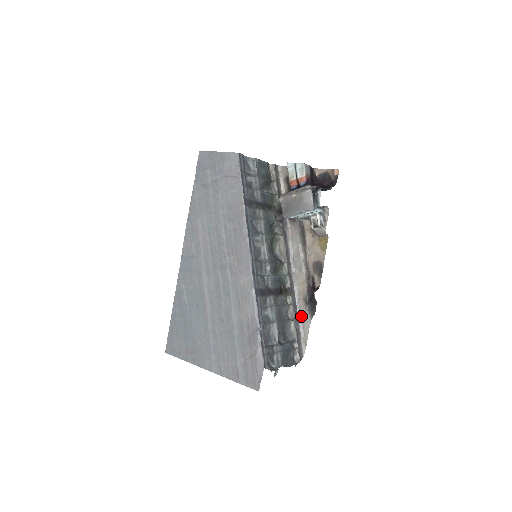
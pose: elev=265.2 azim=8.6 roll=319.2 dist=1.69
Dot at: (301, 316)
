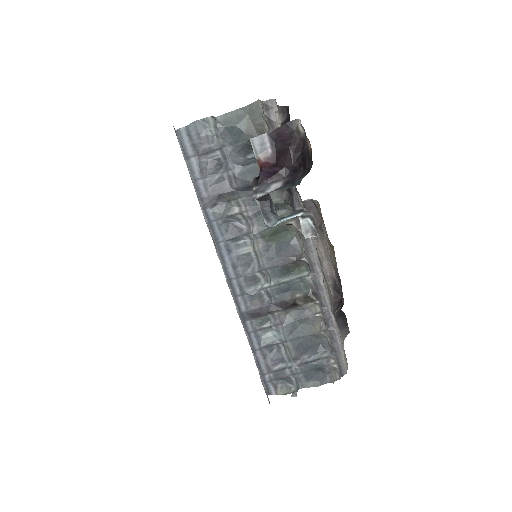
Dot at: (337, 327)
